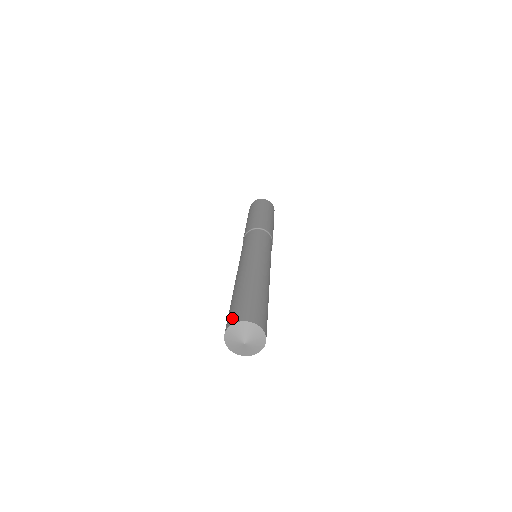
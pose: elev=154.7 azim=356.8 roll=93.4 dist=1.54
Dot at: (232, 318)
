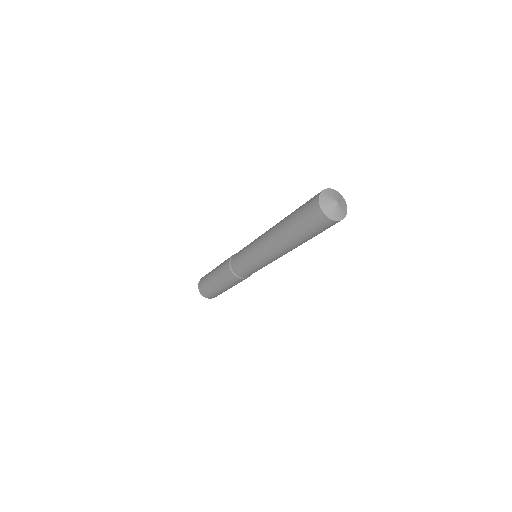
Dot at: (313, 203)
